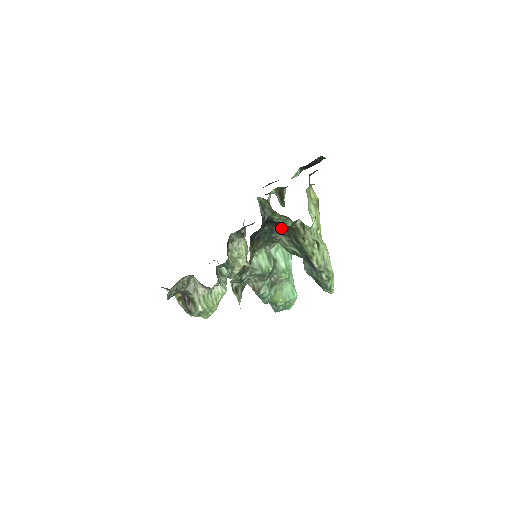
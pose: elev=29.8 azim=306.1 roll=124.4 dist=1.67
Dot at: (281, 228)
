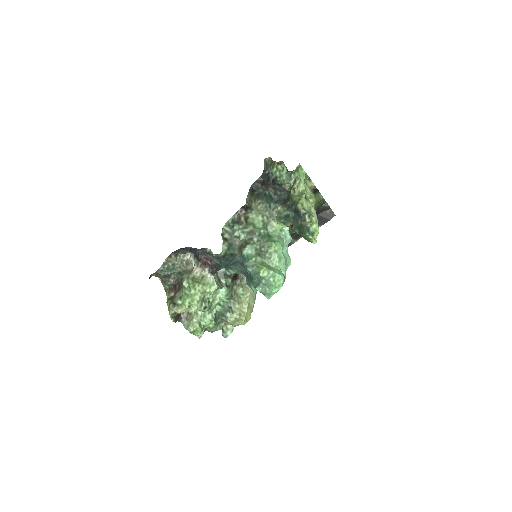
Dot at: (279, 197)
